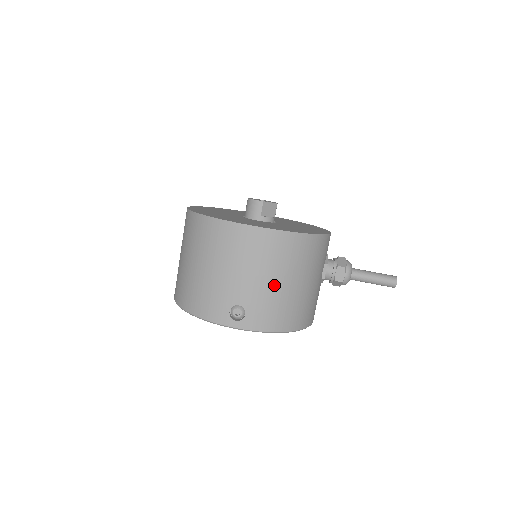
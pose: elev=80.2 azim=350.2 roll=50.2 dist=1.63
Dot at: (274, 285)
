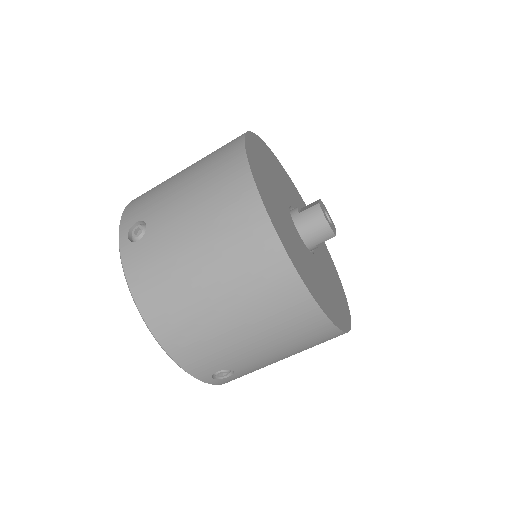
Dot at: occluded
